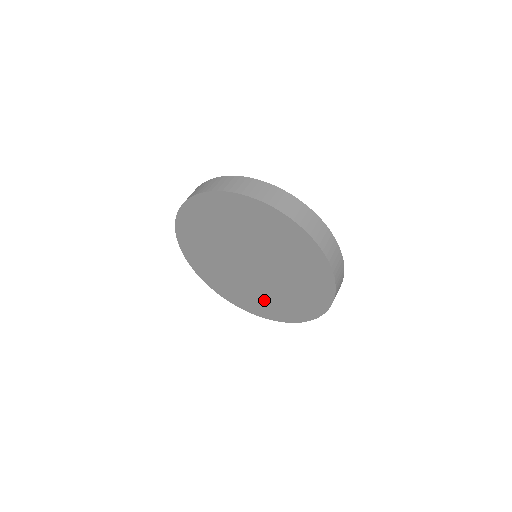
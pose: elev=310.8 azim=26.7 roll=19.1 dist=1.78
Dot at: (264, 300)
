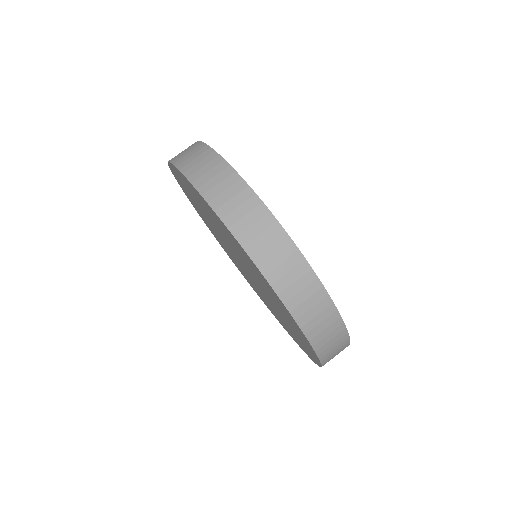
Dot at: (286, 325)
